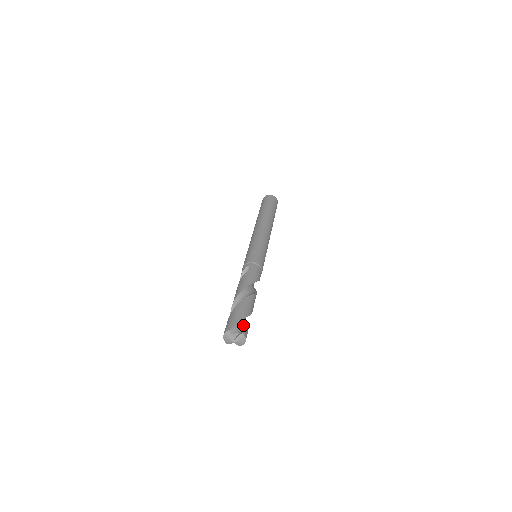
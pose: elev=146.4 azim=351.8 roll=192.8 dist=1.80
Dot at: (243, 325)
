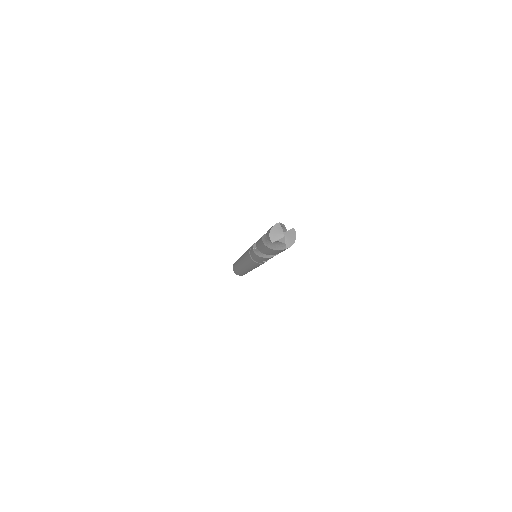
Dot at: occluded
